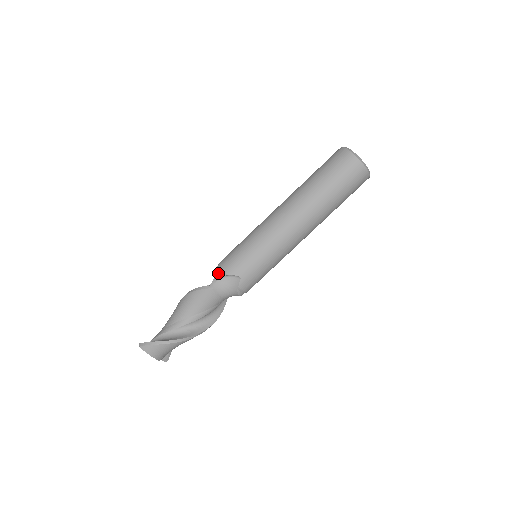
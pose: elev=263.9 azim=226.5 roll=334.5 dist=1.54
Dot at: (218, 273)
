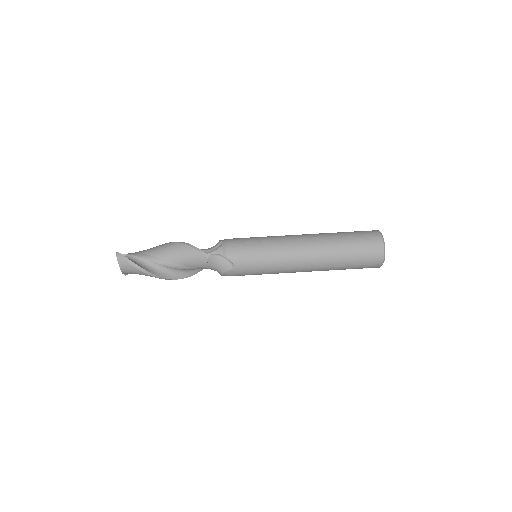
Dot at: (220, 249)
